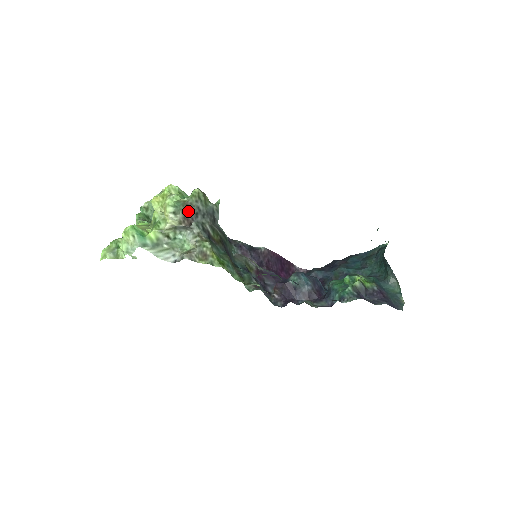
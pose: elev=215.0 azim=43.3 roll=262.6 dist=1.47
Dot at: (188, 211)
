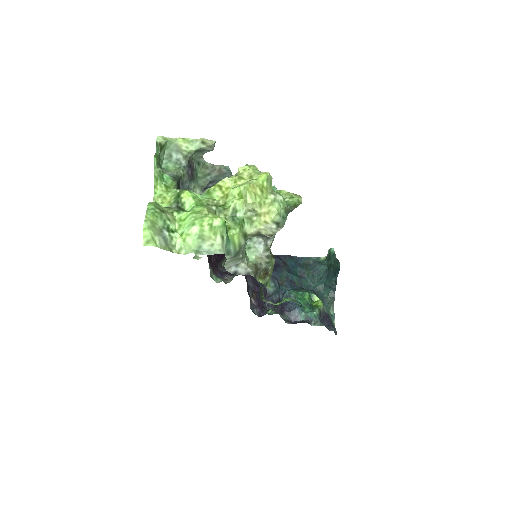
Dot at: occluded
